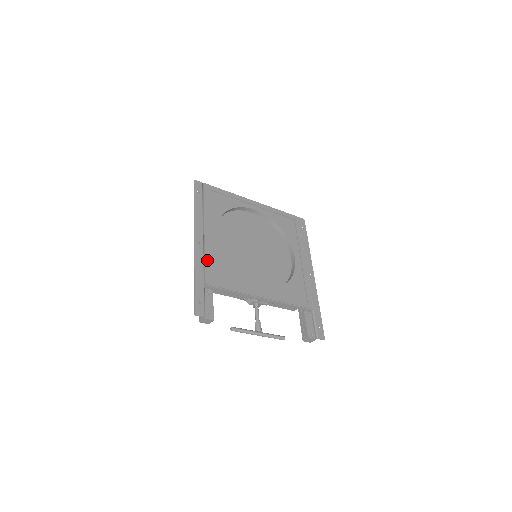
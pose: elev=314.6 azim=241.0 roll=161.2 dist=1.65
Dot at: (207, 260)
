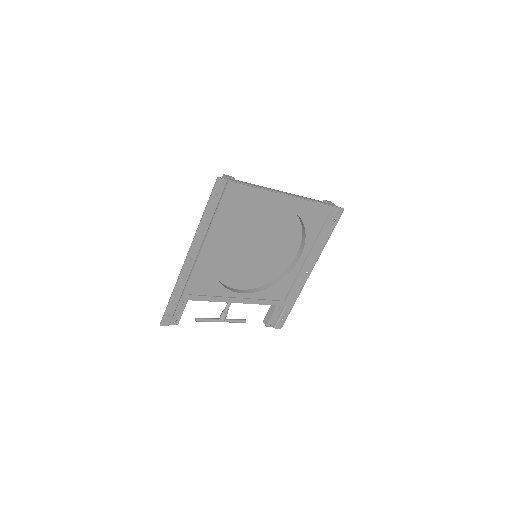
Dot at: (193, 277)
